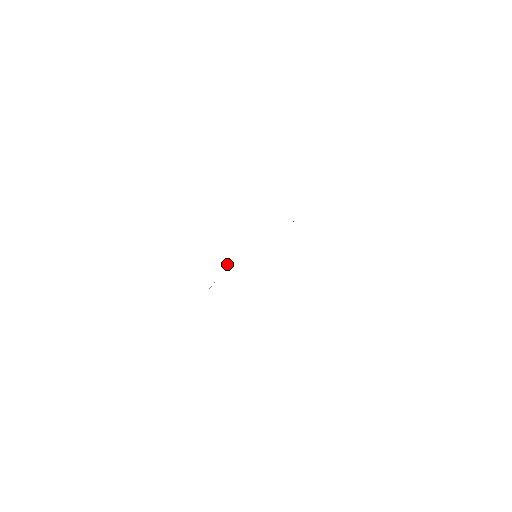
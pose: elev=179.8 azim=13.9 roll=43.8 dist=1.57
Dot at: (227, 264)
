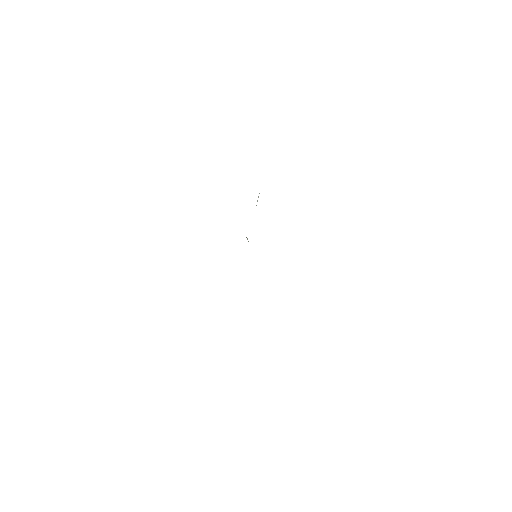
Dot at: occluded
